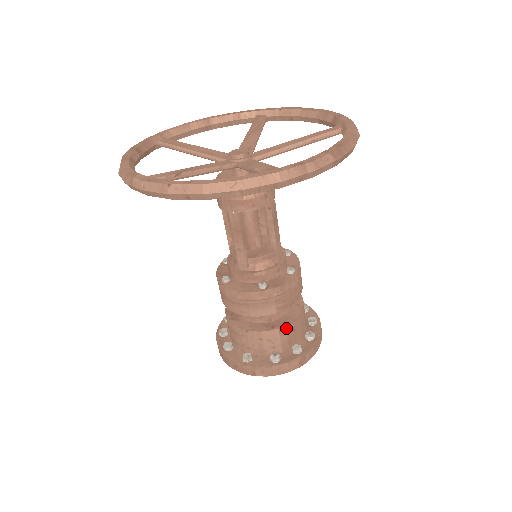
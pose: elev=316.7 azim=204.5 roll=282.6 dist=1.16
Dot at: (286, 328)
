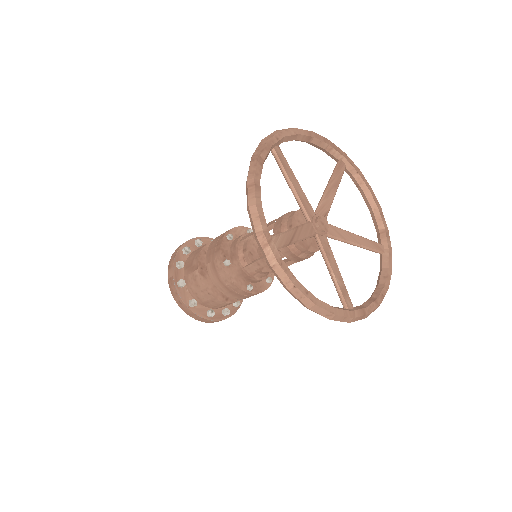
Dot at: occluded
